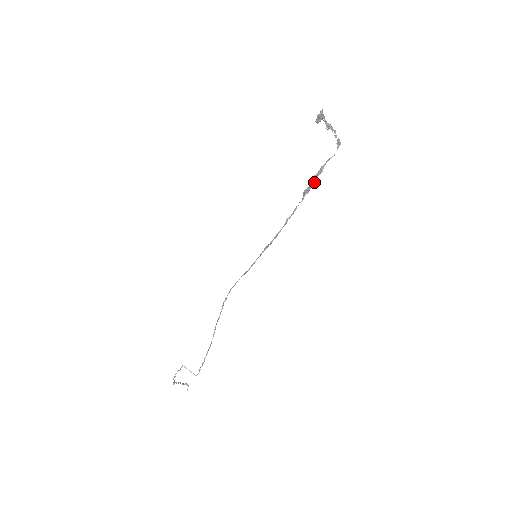
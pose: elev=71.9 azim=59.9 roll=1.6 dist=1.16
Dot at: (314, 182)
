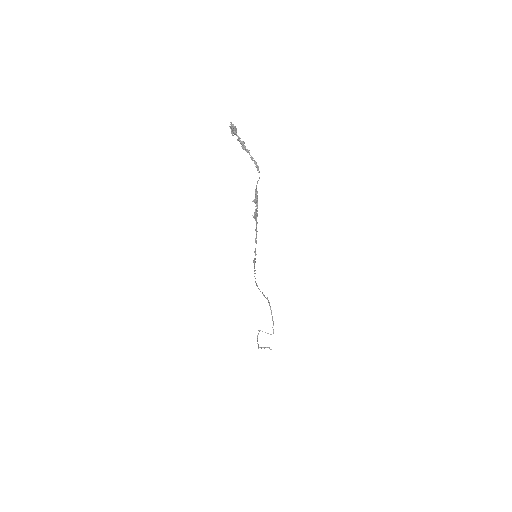
Dot at: (257, 206)
